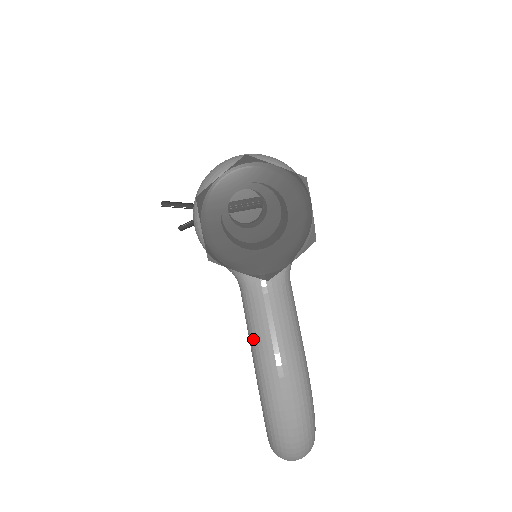
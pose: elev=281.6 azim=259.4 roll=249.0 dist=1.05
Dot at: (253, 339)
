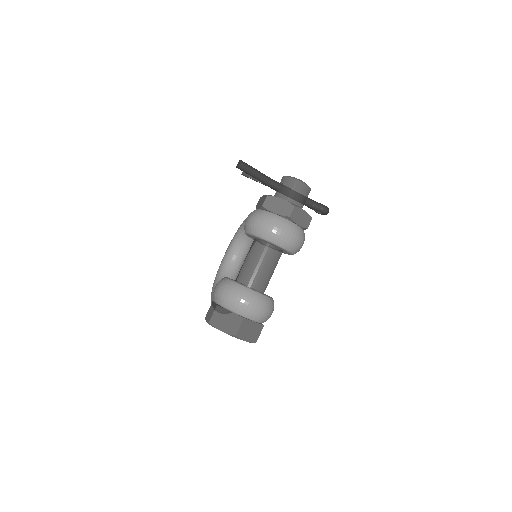
Dot at: occluded
